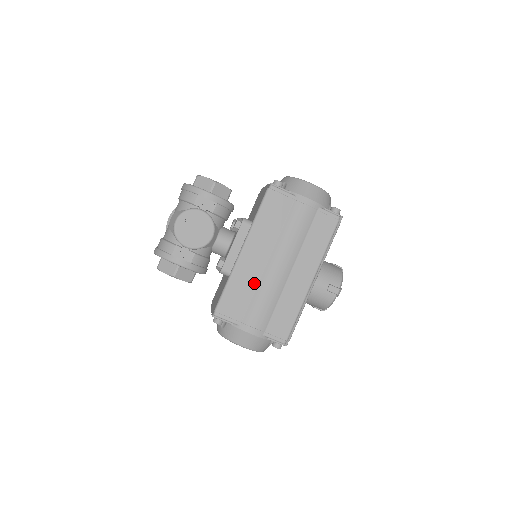
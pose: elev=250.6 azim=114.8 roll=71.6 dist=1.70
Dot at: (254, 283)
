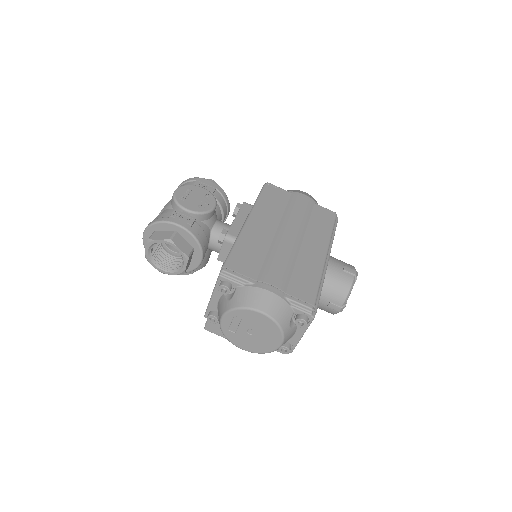
Dot at: (264, 247)
